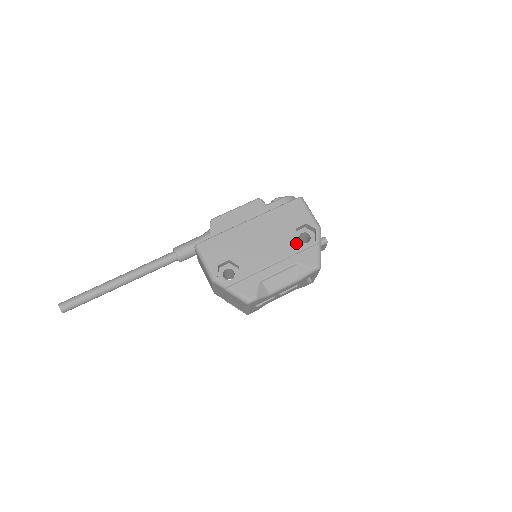
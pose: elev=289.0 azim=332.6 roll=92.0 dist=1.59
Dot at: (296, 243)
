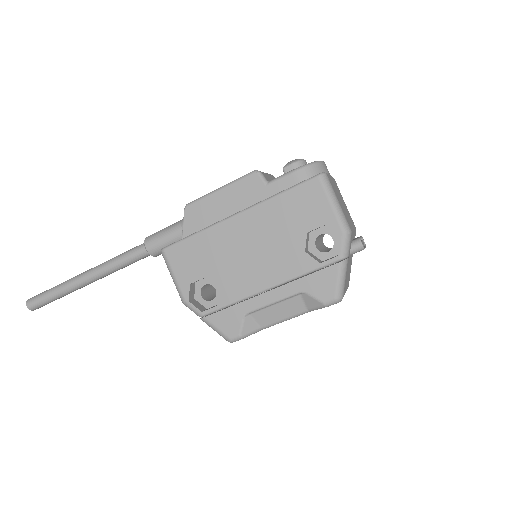
Dot at: (304, 258)
